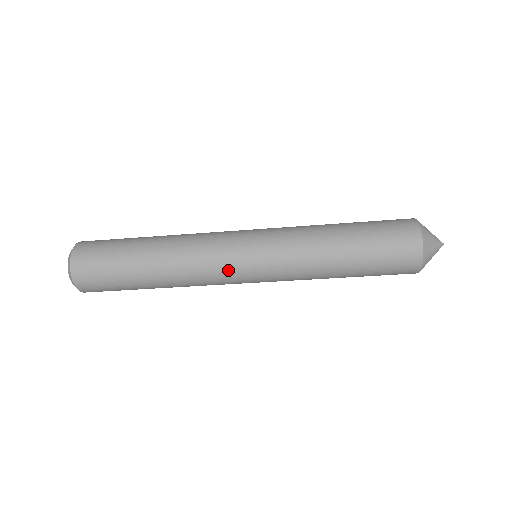
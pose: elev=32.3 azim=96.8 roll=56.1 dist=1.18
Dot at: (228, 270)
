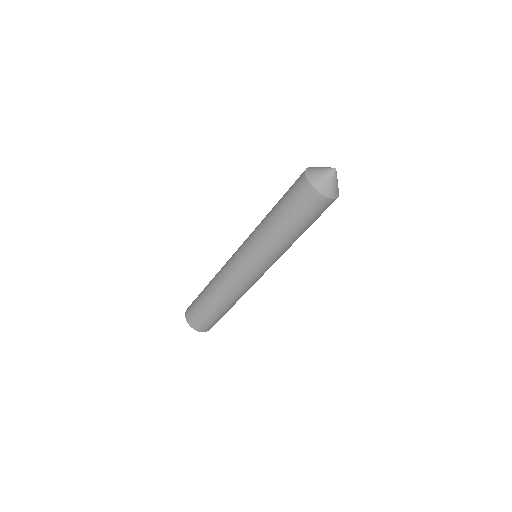
Dot at: (245, 278)
